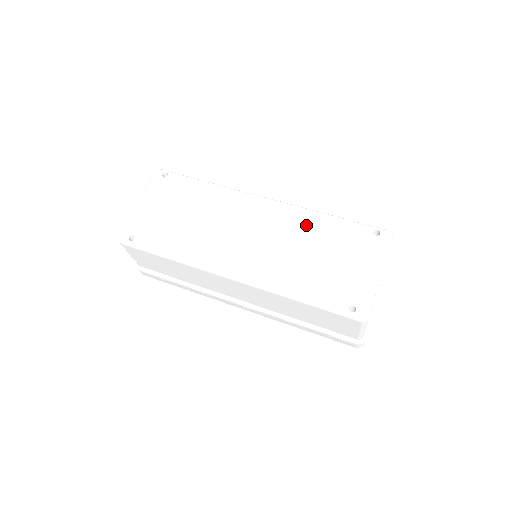
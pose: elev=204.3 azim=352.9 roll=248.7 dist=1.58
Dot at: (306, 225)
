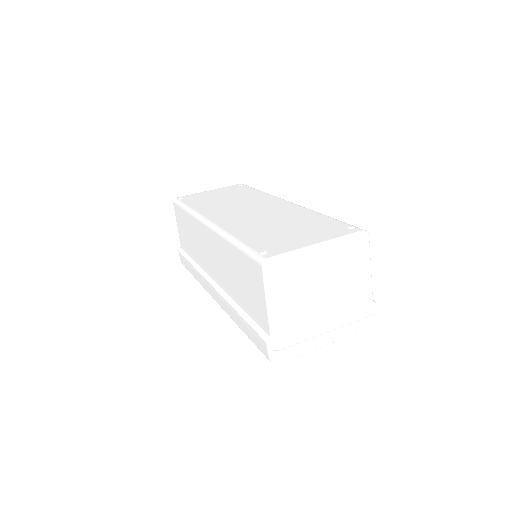
Dot at: (298, 214)
